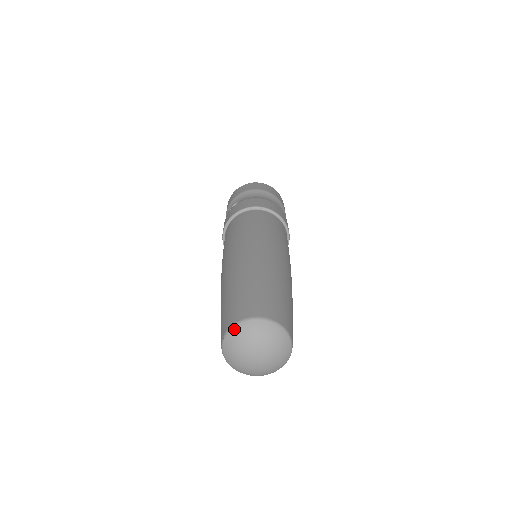
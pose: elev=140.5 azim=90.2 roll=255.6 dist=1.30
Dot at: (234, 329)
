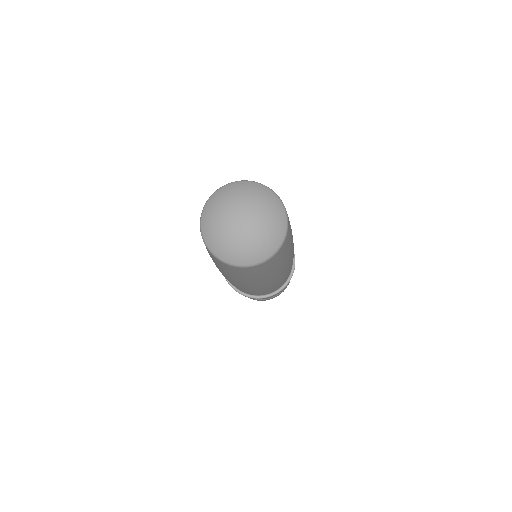
Dot at: (218, 191)
